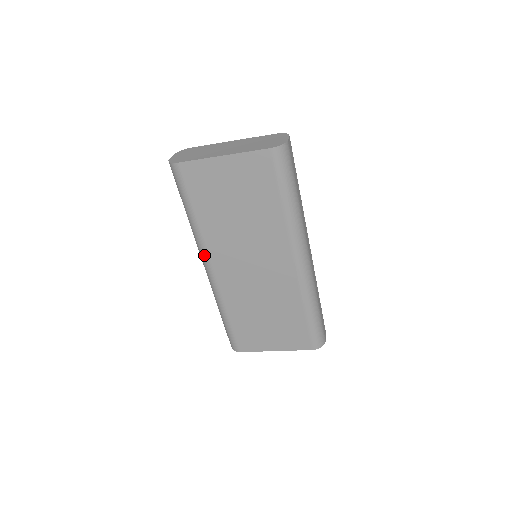
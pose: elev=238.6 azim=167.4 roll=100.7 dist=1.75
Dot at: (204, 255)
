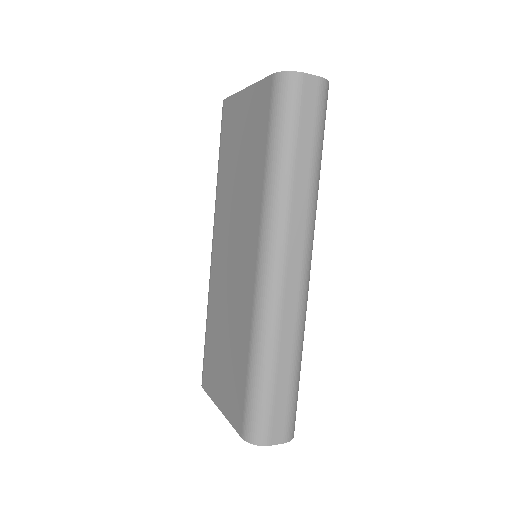
Dot at: occluded
